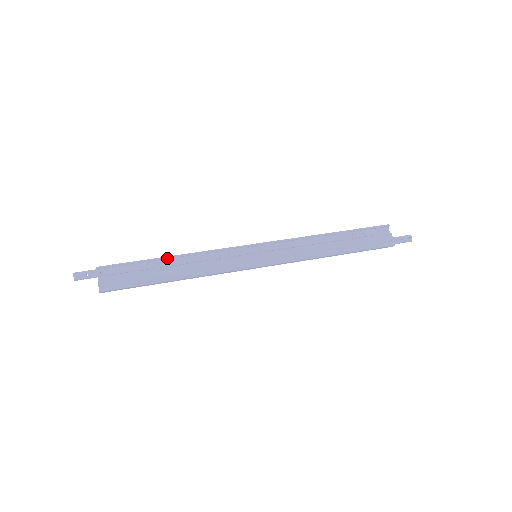
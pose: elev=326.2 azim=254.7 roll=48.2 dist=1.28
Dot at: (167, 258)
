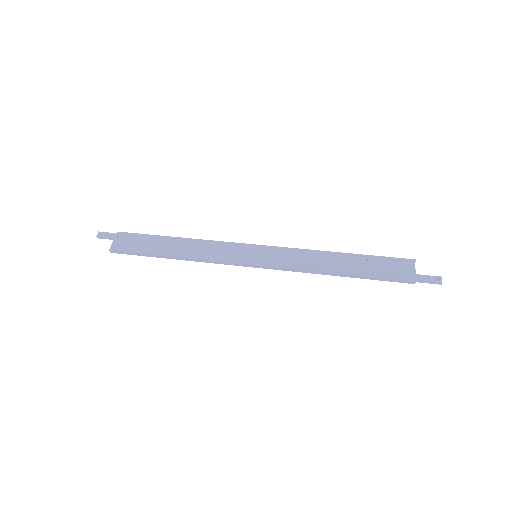
Dot at: (176, 239)
